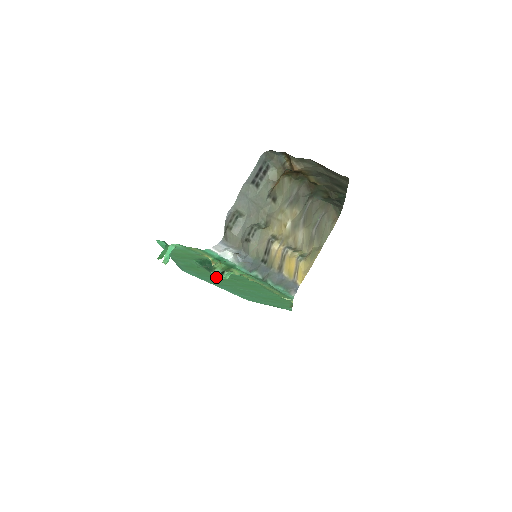
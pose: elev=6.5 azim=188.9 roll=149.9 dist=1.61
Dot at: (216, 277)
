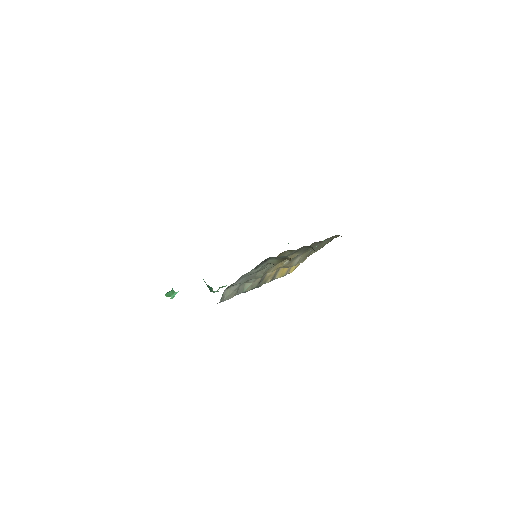
Dot at: occluded
